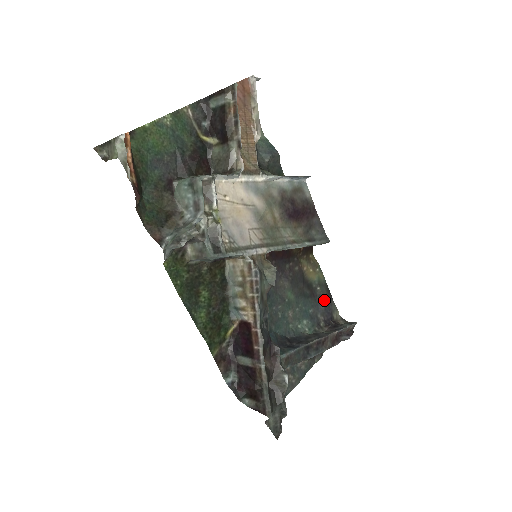
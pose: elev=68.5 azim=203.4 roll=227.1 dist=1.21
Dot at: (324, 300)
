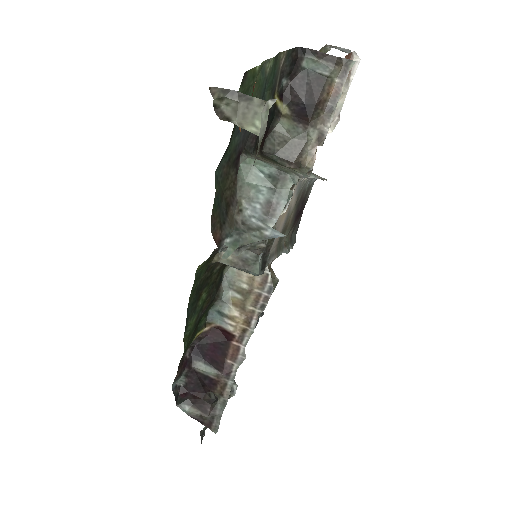
Dot at: occluded
